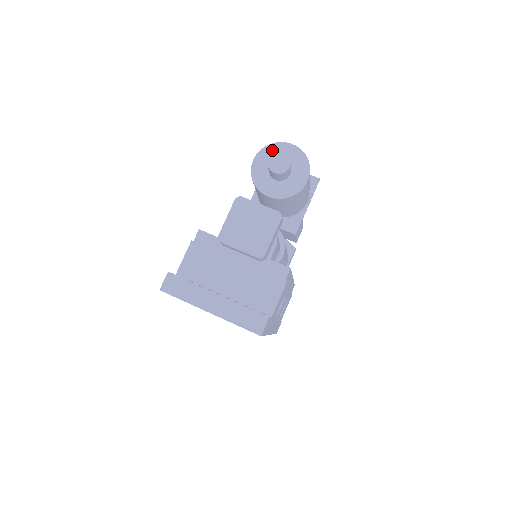
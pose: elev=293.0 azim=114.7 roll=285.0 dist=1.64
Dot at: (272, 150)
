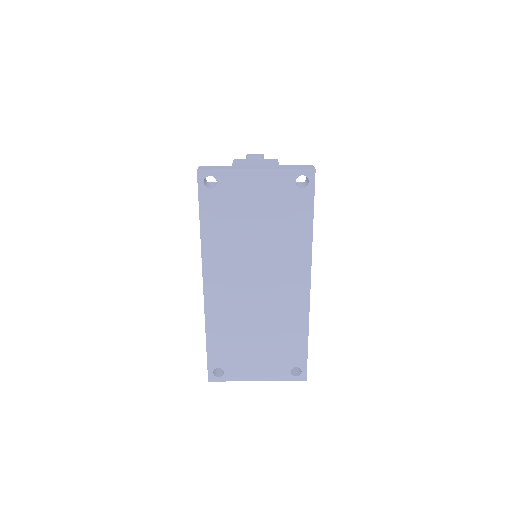
Dot at: occluded
